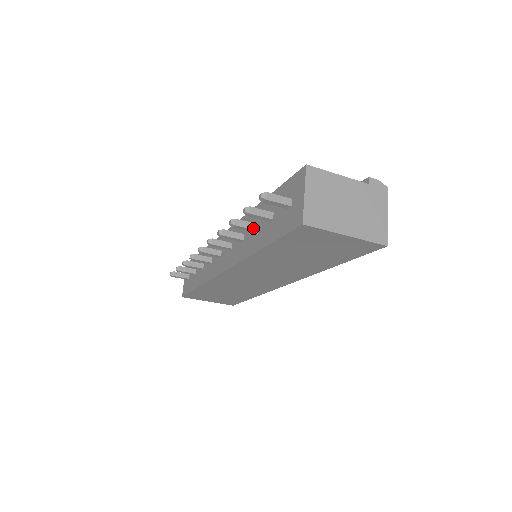
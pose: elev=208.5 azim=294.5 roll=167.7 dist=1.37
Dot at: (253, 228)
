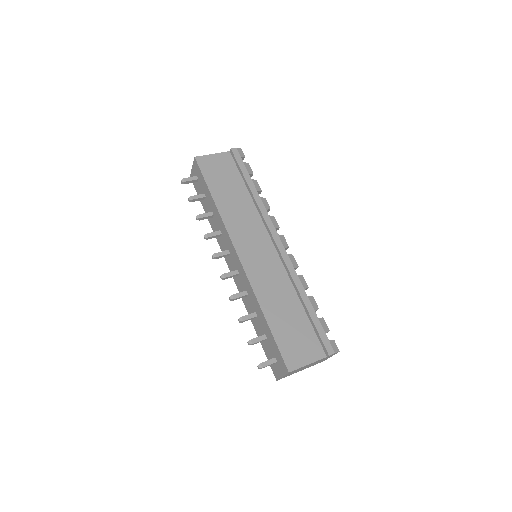
Dot at: occluded
